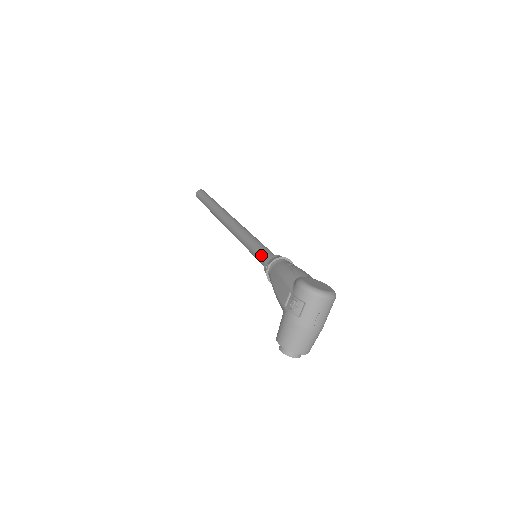
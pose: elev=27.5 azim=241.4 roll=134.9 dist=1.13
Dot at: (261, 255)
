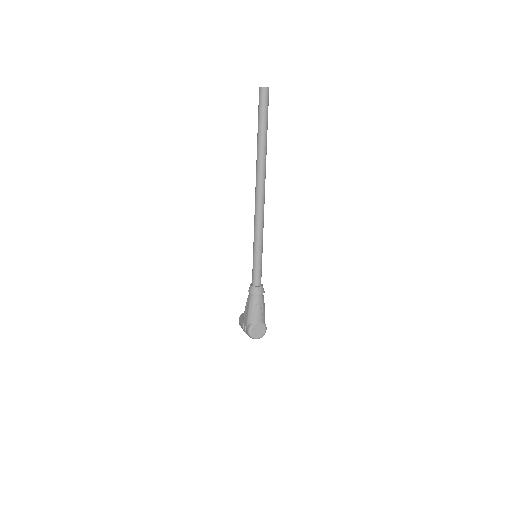
Dot at: (253, 273)
